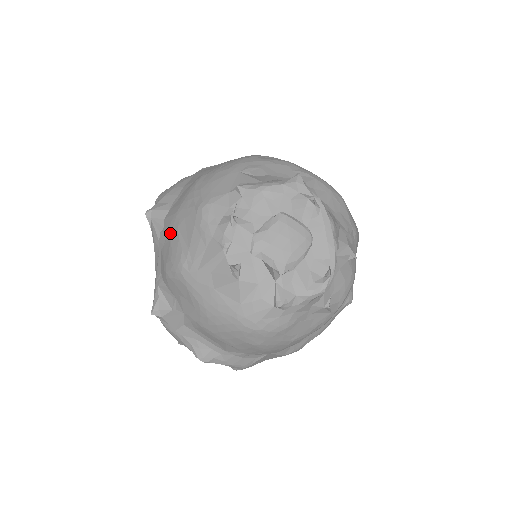
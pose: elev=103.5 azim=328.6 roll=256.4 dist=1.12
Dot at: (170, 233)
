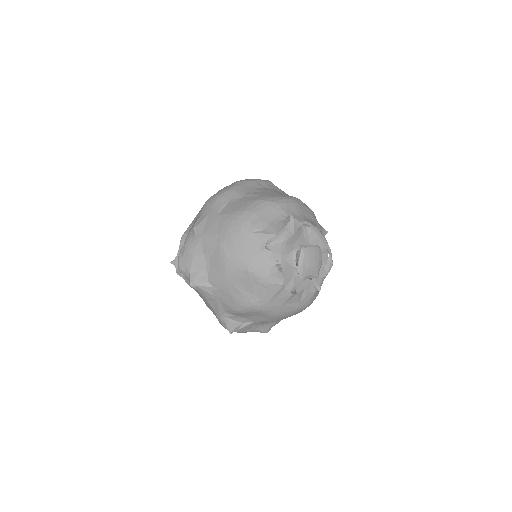
Dot at: (227, 290)
